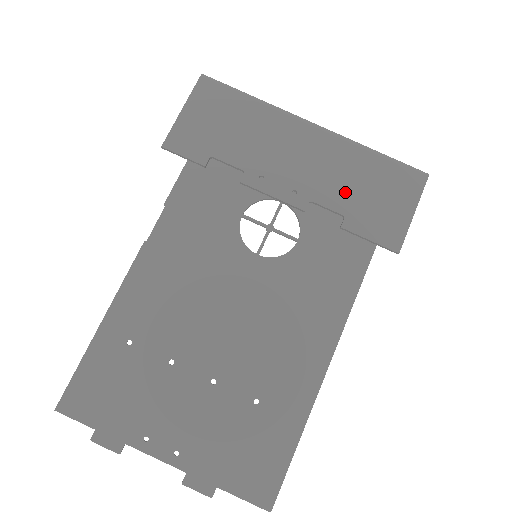
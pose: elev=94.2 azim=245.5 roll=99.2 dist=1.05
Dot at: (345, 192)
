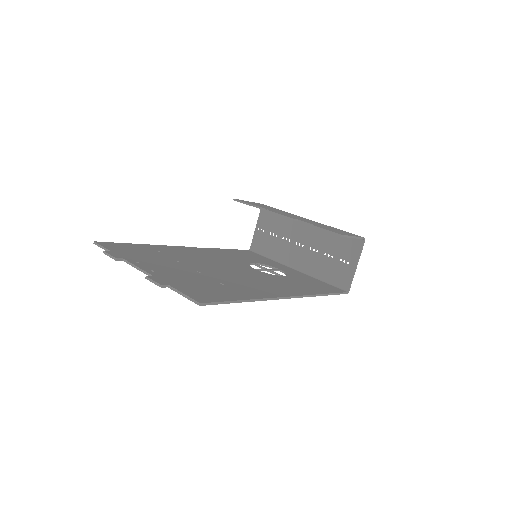
Dot at: occluded
